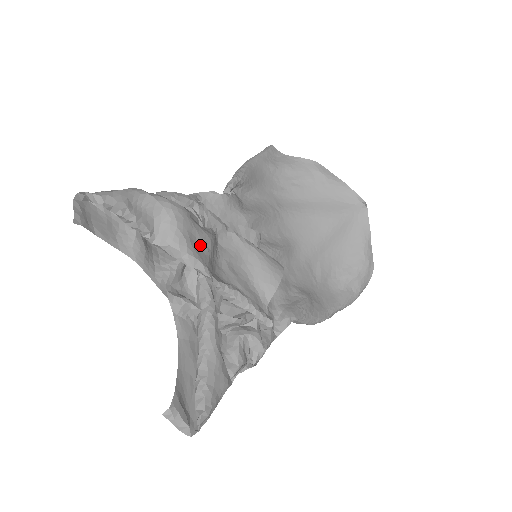
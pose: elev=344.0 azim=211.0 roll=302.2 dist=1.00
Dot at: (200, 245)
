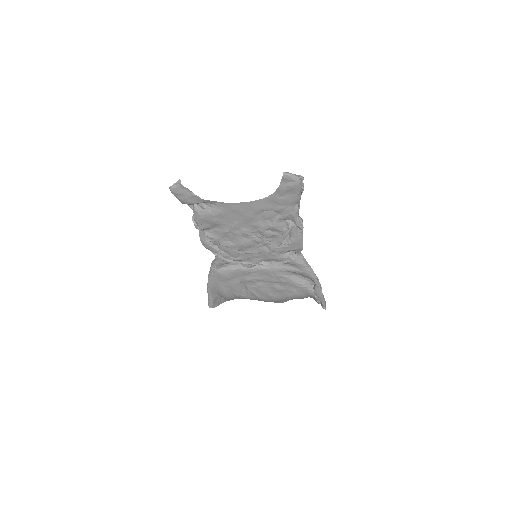
Dot at: occluded
